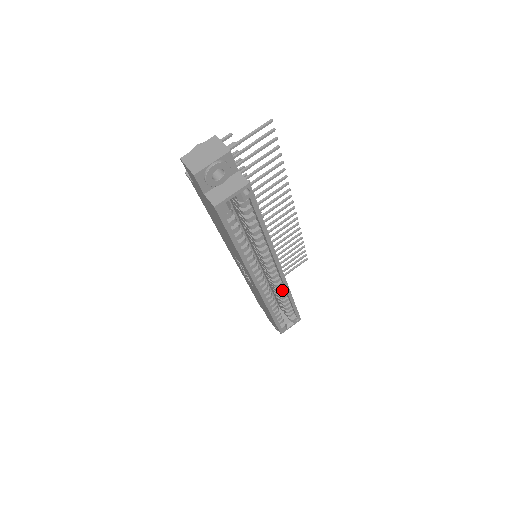
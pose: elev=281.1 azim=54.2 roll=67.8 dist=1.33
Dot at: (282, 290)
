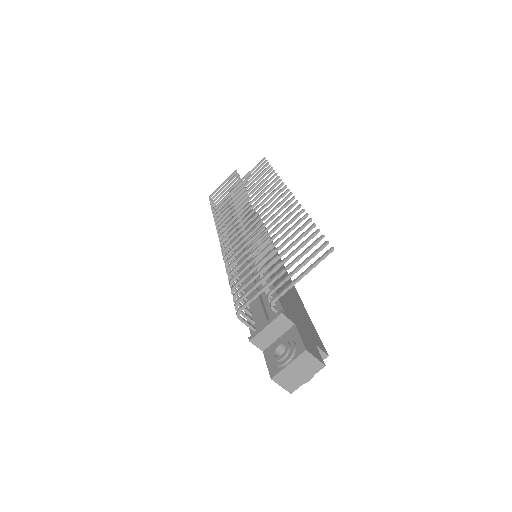
Dot at: occluded
